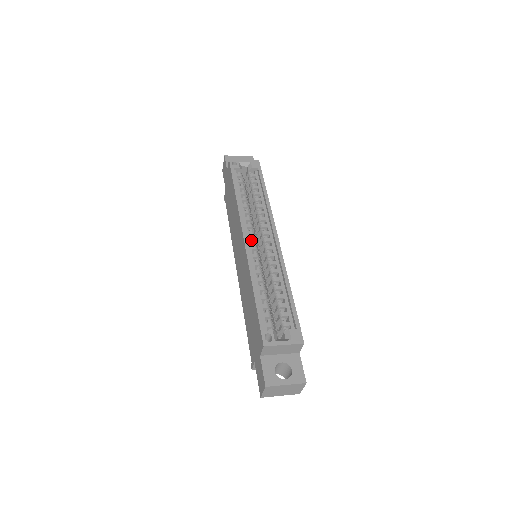
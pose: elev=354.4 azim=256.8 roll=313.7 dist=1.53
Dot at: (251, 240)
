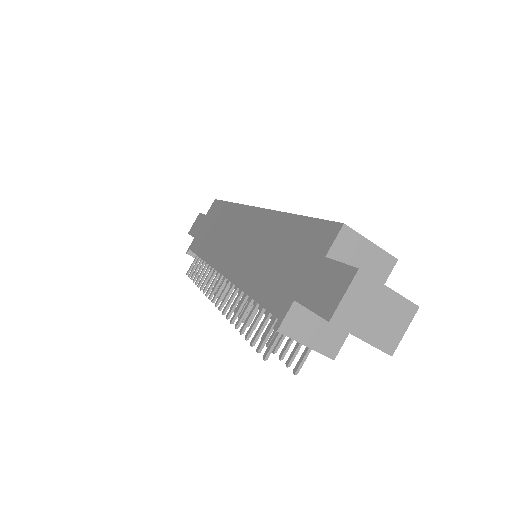
Dot at: occluded
